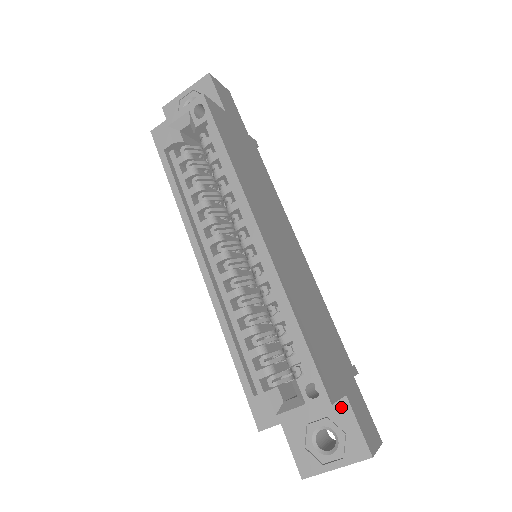
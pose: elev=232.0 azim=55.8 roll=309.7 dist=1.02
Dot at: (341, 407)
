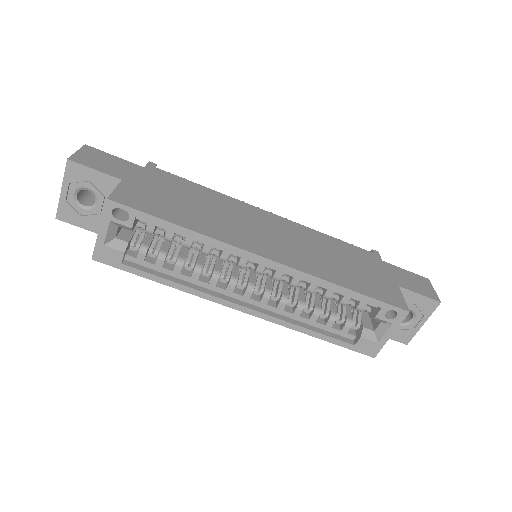
Dot at: occluded
